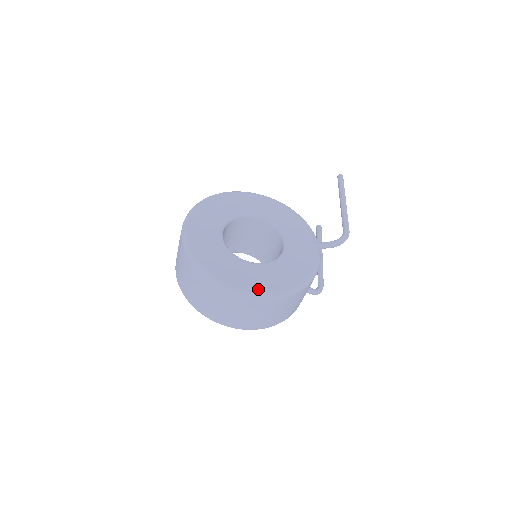
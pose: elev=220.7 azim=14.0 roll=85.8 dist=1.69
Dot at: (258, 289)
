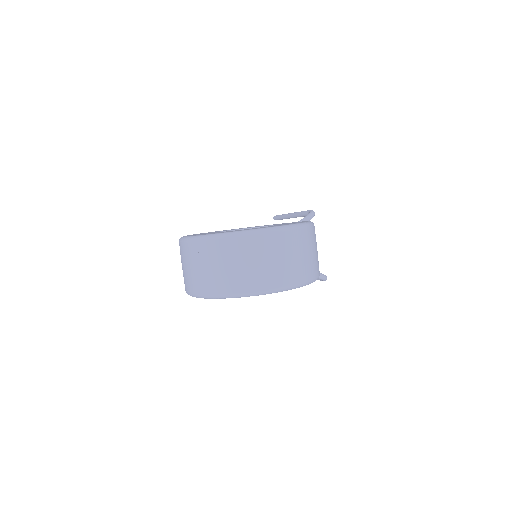
Dot at: (279, 226)
